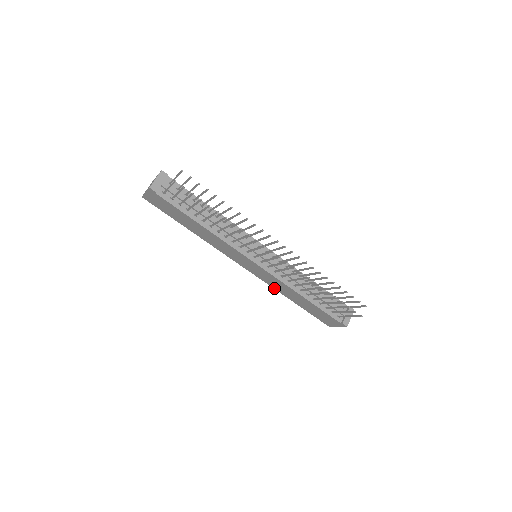
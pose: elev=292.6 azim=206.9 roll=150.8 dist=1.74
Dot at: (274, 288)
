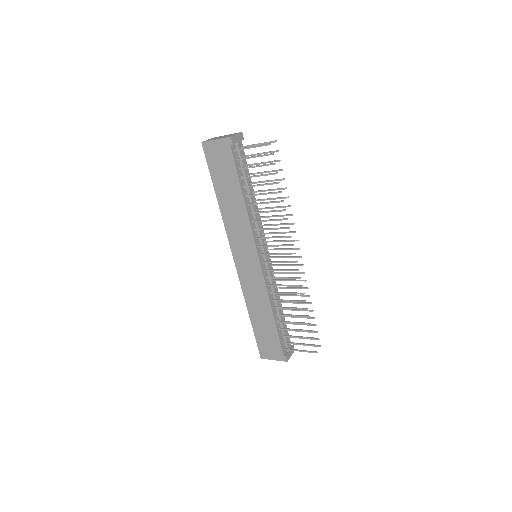
Dot at: (245, 296)
